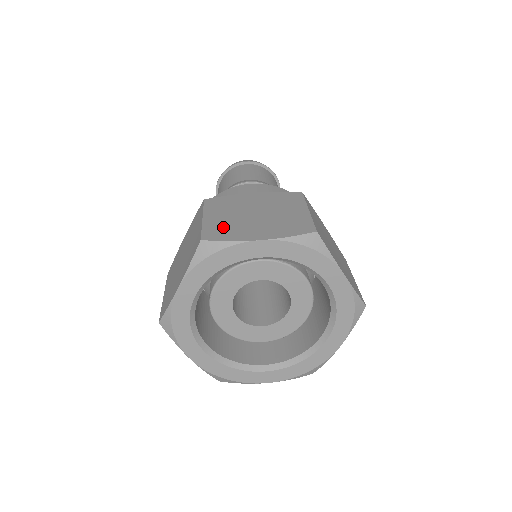
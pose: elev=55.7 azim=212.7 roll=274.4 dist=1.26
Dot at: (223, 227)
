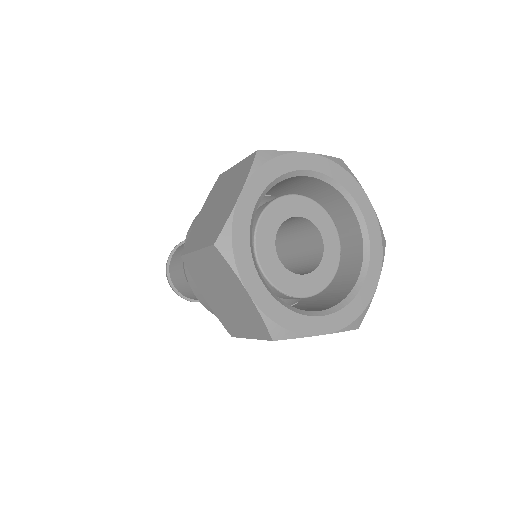
Dot at: occluded
